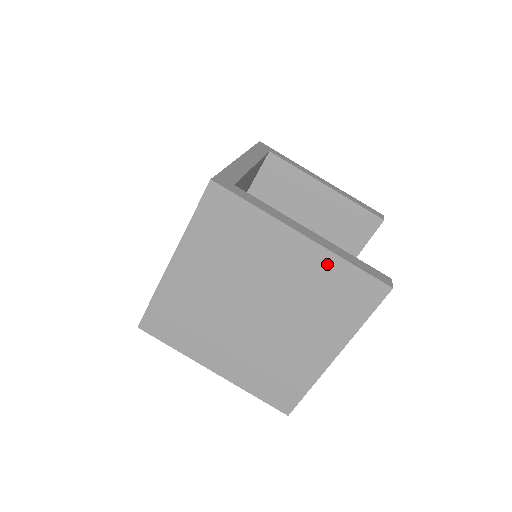
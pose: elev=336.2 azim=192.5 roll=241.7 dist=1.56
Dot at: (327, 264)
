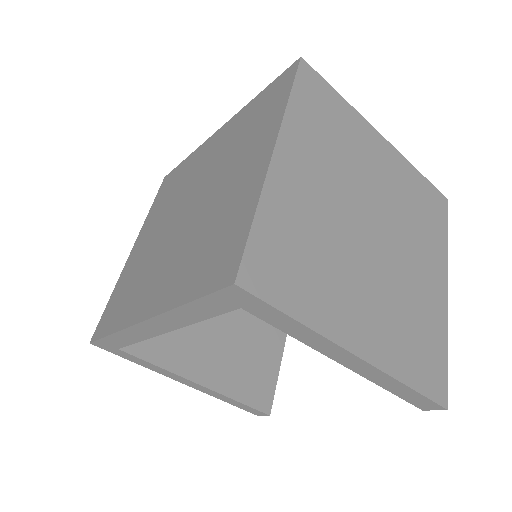
Dot at: (407, 172)
